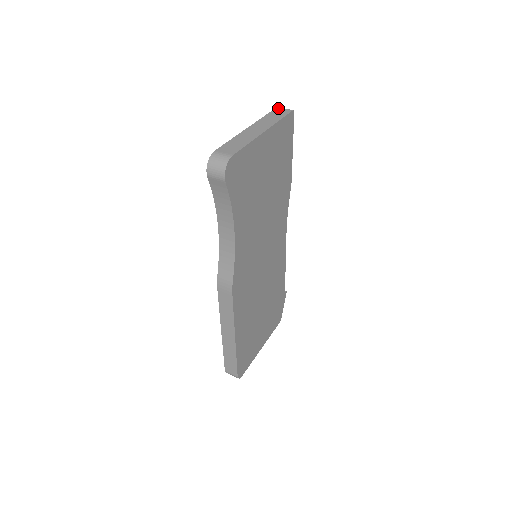
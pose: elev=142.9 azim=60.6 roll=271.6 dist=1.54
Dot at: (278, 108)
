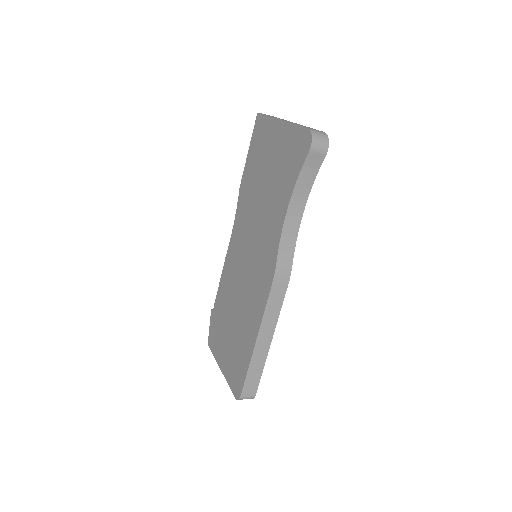
Dot at: occluded
